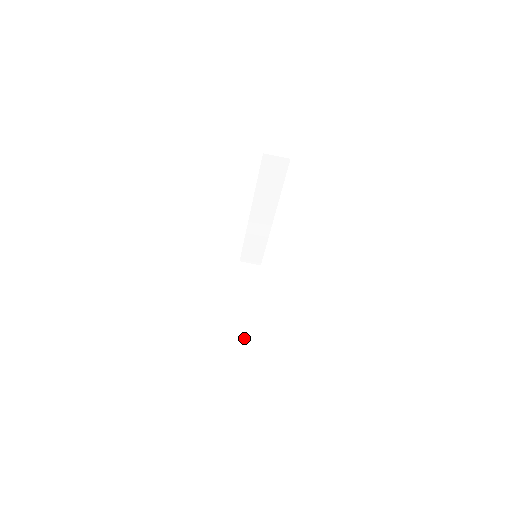
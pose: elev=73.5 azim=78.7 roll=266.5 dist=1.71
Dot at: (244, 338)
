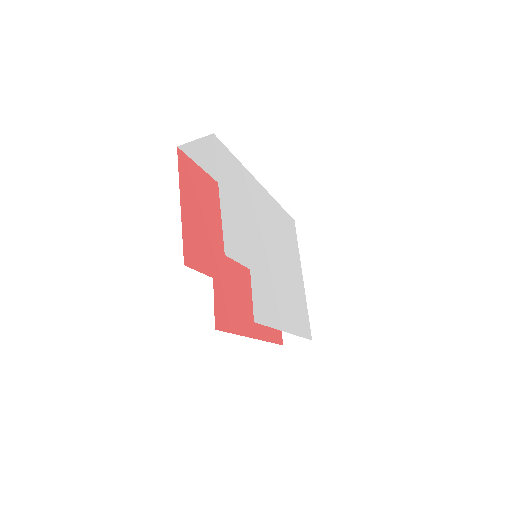
Dot at: occluded
